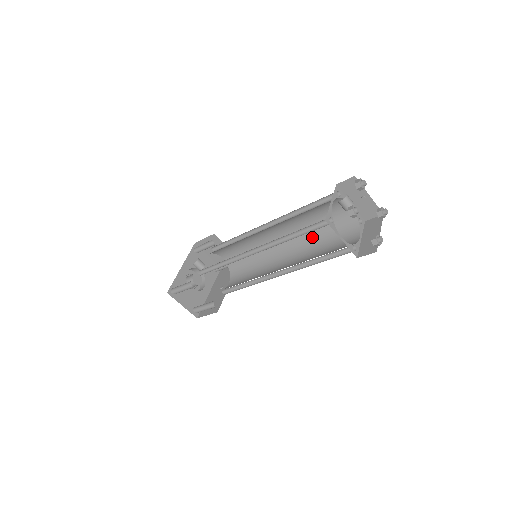
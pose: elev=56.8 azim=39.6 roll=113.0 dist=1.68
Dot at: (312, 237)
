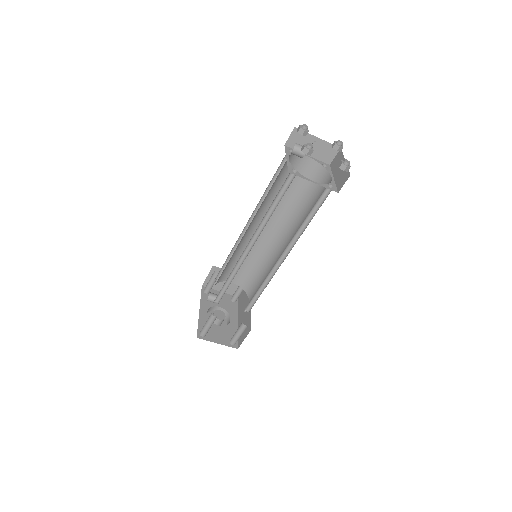
Dot at: (294, 209)
